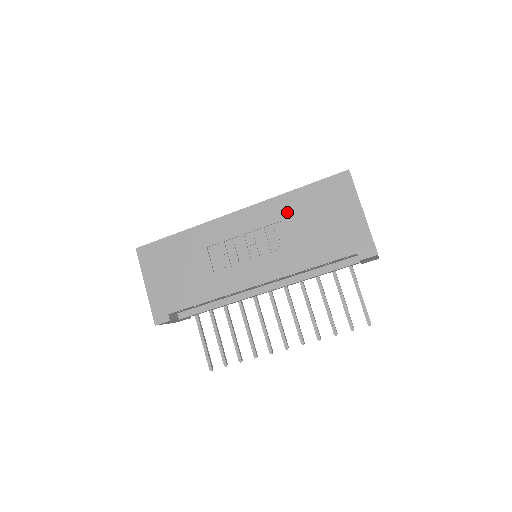
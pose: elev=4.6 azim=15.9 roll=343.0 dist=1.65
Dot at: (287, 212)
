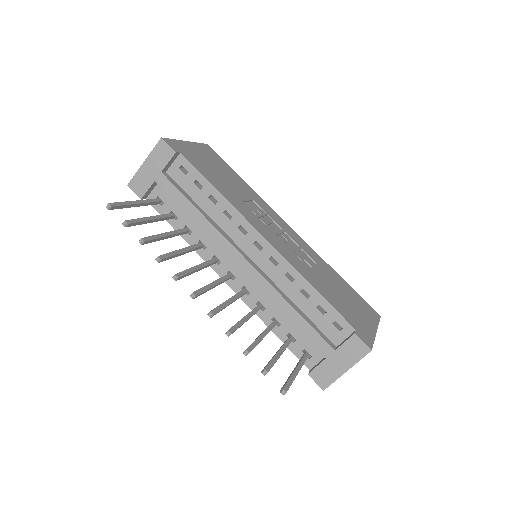
Dot at: (324, 268)
